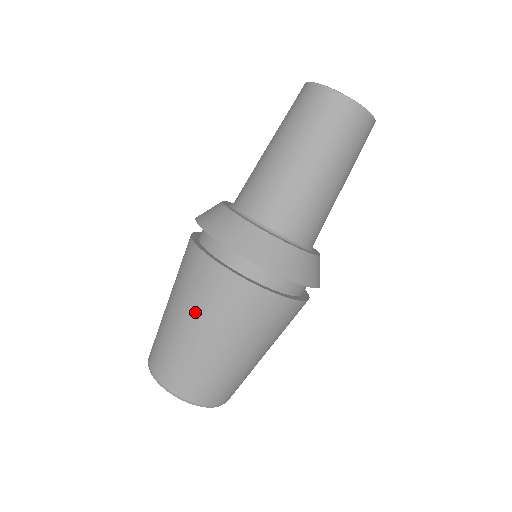
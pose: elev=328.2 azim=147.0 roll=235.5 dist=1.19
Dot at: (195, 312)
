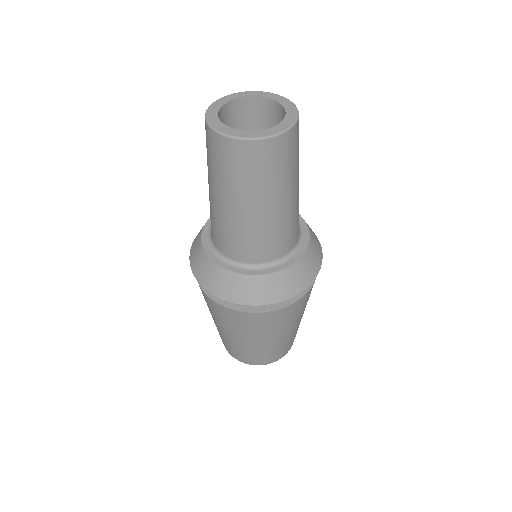
Dot at: (281, 331)
